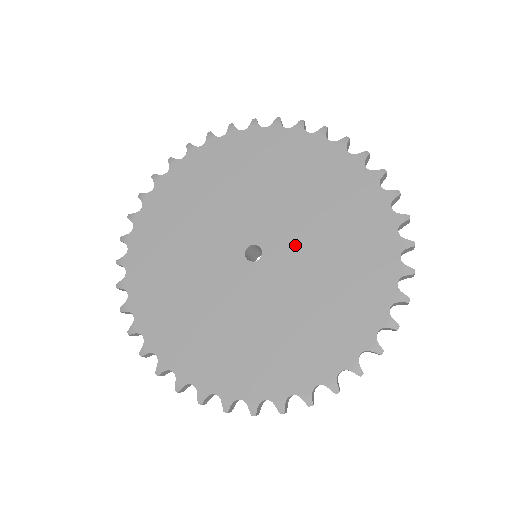
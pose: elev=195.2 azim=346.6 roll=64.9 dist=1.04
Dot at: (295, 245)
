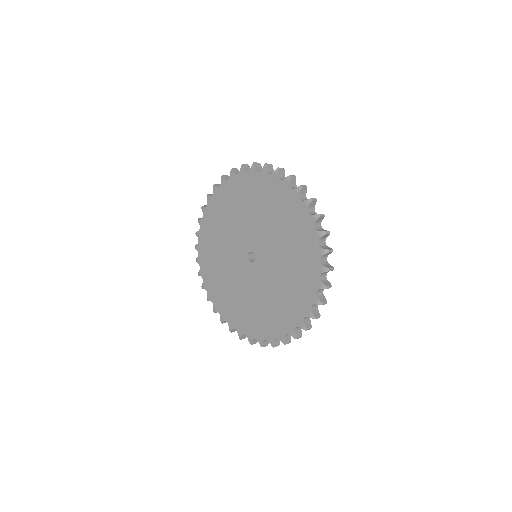
Dot at: (269, 252)
